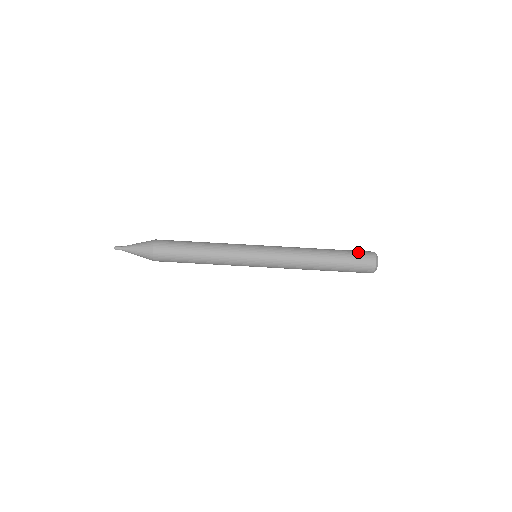
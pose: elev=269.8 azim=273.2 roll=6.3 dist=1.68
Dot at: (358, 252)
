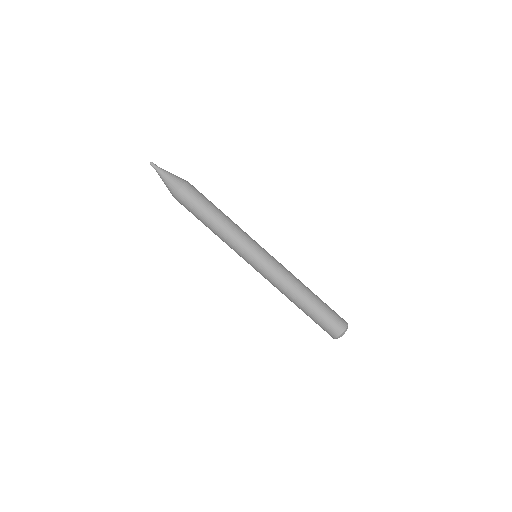
Dot at: (335, 312)
